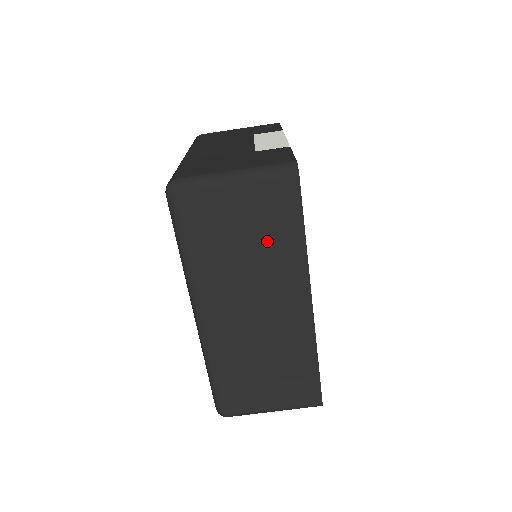
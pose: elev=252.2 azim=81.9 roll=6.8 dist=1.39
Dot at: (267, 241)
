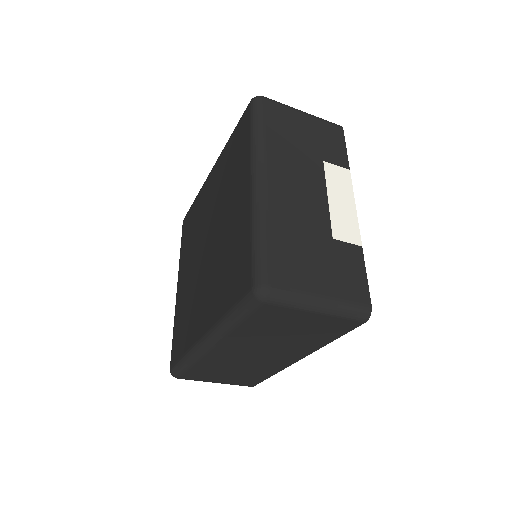
Dot at: (304, 336)
